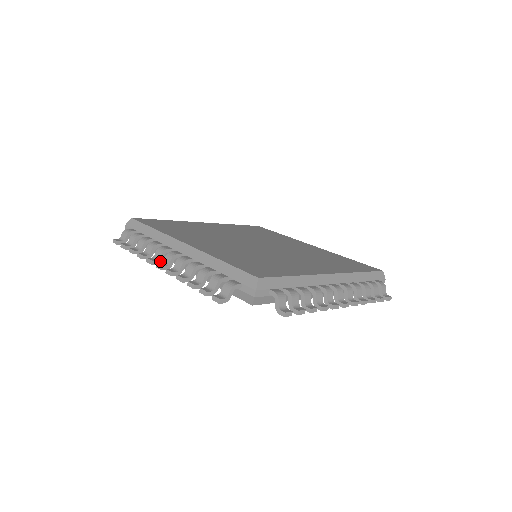
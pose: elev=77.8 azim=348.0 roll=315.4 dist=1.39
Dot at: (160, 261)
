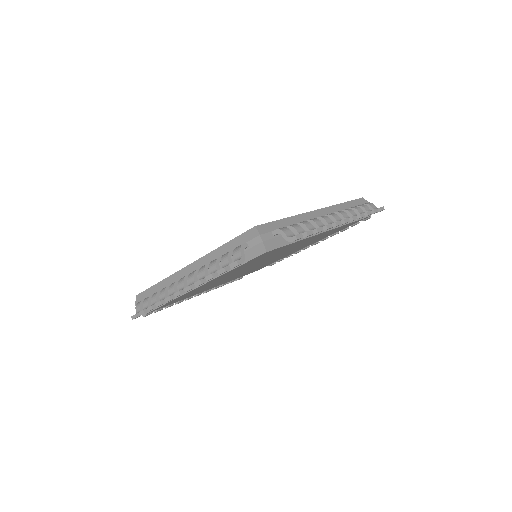
Dot at: occluded
